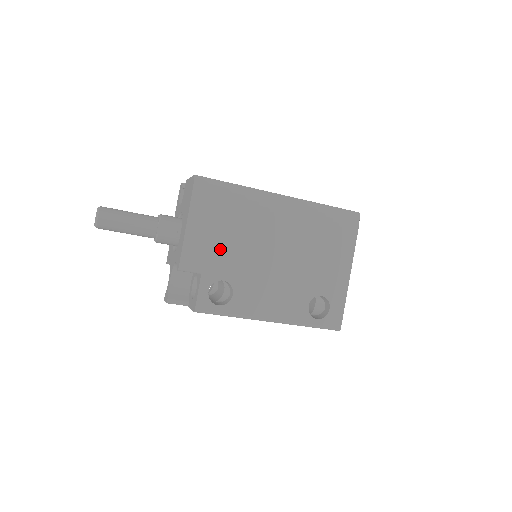
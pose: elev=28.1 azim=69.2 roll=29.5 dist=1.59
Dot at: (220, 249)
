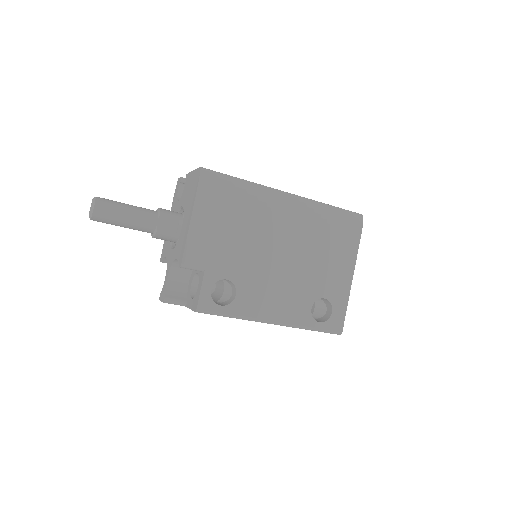
Dot at: (225, 246)
